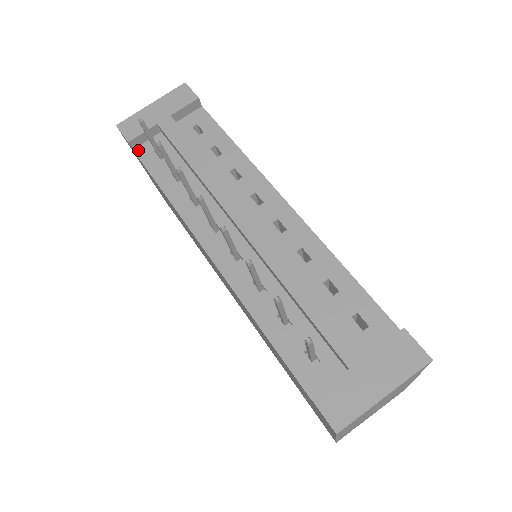
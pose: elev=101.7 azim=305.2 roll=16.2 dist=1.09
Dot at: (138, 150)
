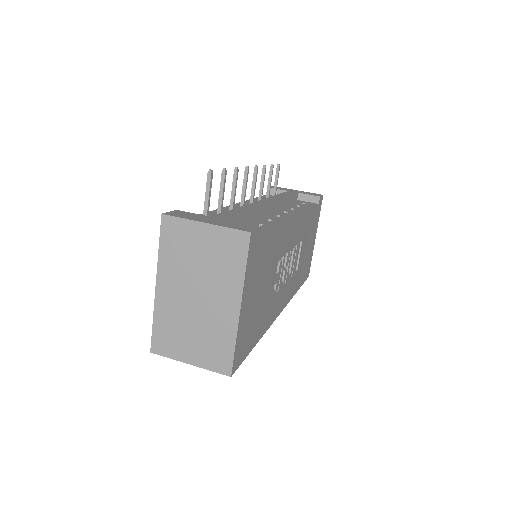
Dot at: occluded
